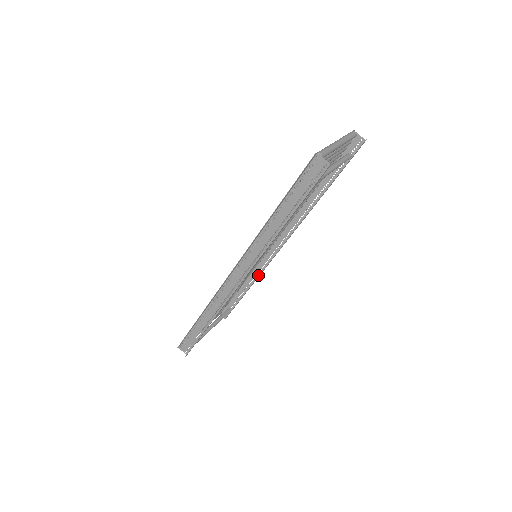
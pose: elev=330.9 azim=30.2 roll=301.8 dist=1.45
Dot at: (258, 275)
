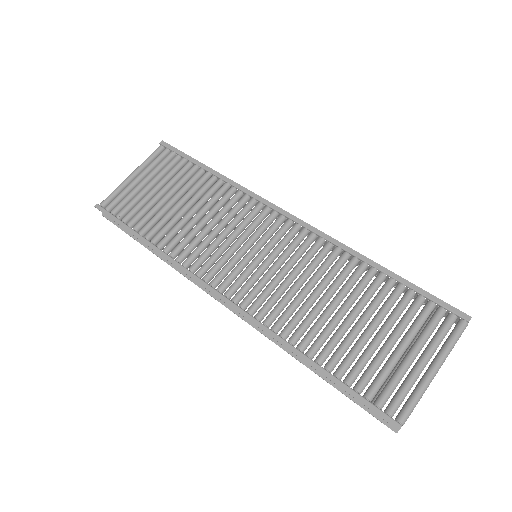
Dot at: occluded
